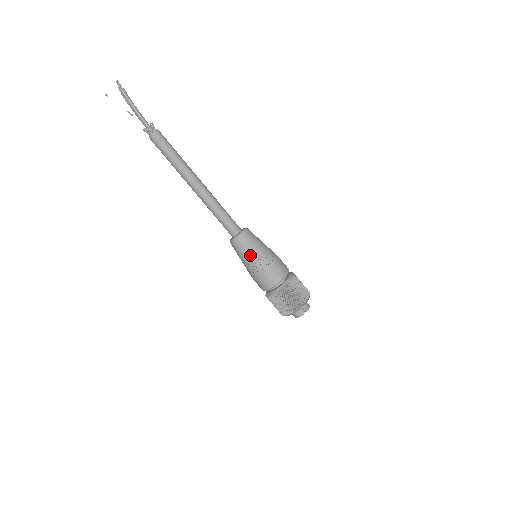
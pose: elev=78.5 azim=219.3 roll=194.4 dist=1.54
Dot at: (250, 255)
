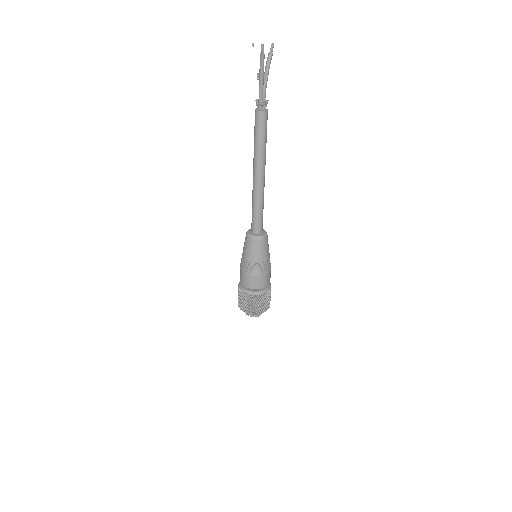
Dot at: (245, 254)
